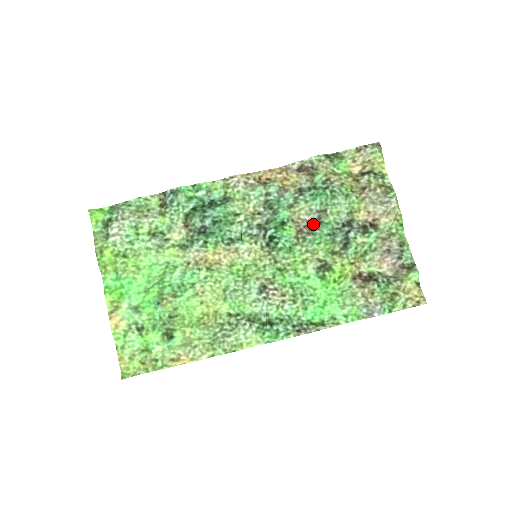
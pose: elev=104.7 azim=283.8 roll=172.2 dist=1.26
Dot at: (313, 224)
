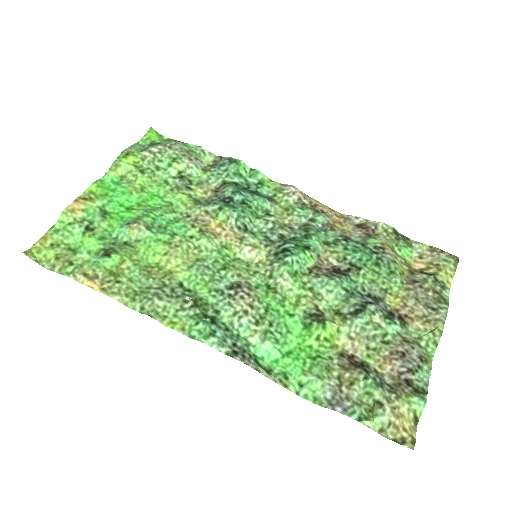
Dot at: (337, 271)
